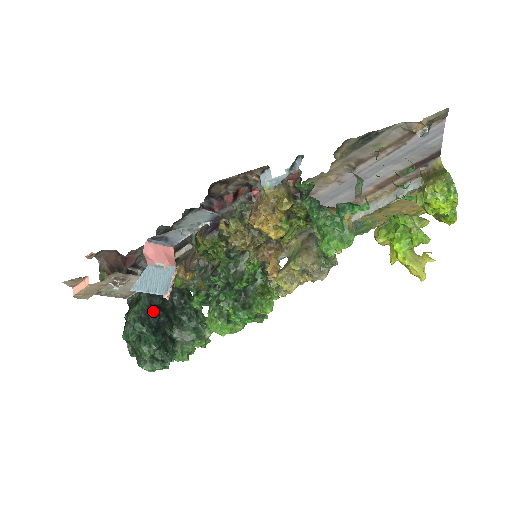
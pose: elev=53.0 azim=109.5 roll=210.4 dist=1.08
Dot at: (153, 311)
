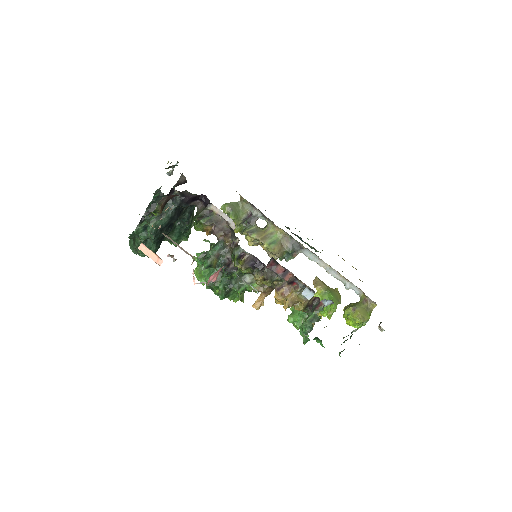
Dot at: (167, 228)
